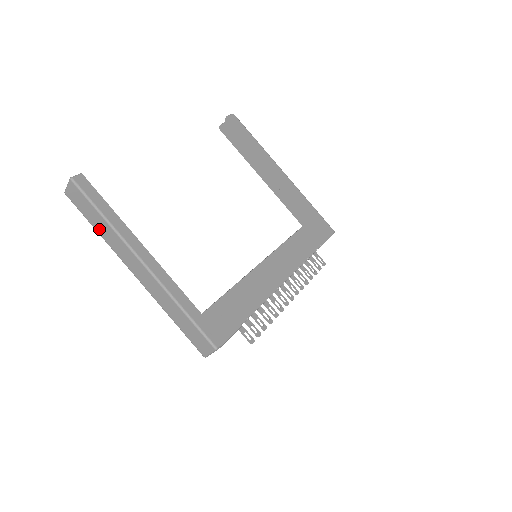
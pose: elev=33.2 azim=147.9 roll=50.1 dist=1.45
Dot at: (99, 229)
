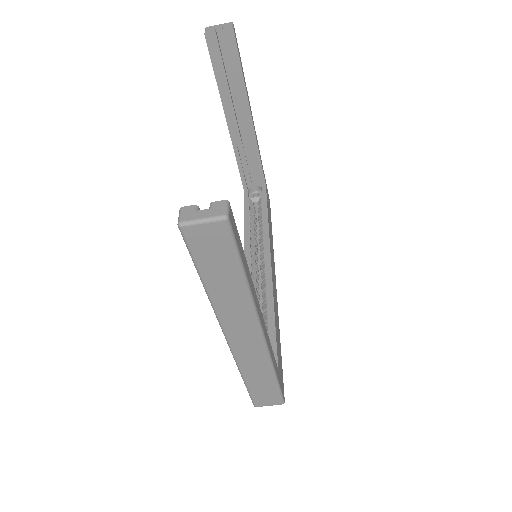
Dot at: (216, 288)
